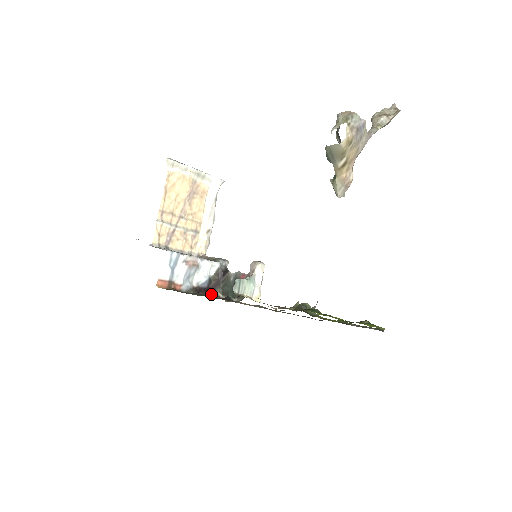
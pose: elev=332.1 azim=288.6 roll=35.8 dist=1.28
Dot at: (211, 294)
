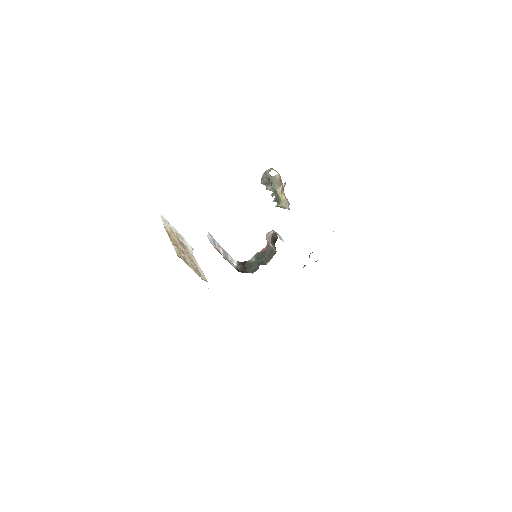
Dot at: occluded
